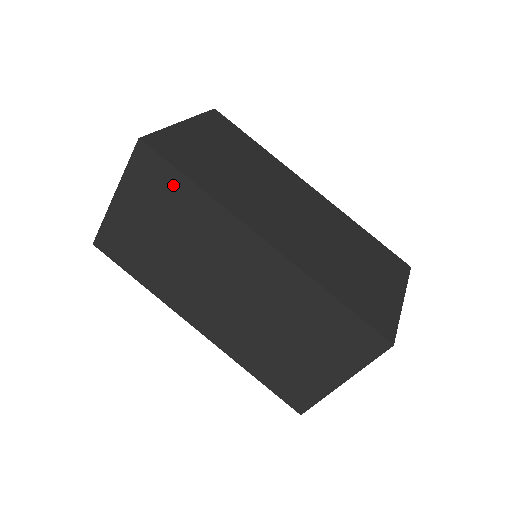
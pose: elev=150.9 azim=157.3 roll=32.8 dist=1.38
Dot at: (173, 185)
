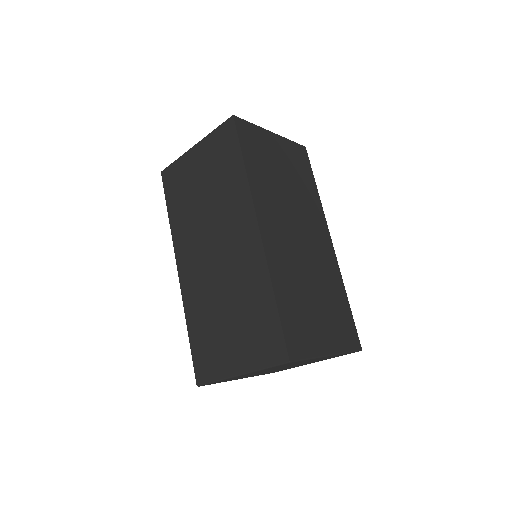
Dot at: (231, 157)
